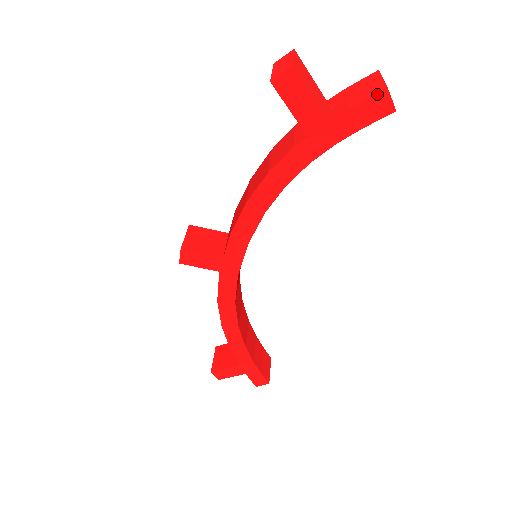
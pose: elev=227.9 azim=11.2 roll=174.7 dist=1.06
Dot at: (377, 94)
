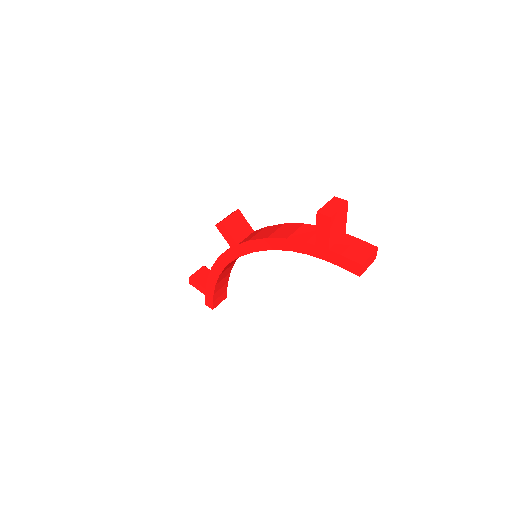
Dot at: (357, 263)
